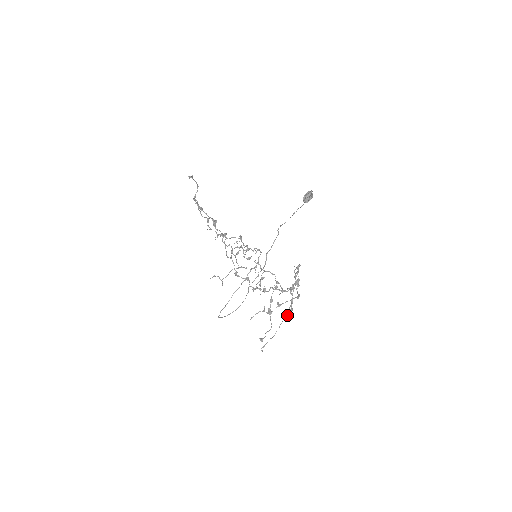
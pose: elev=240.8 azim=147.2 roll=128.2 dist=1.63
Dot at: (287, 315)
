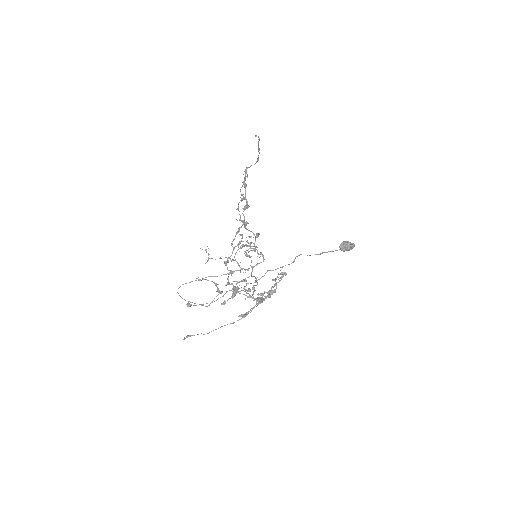
Dot at: occluded
